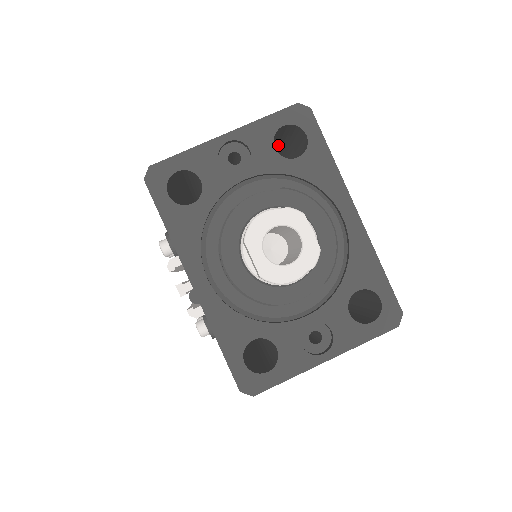
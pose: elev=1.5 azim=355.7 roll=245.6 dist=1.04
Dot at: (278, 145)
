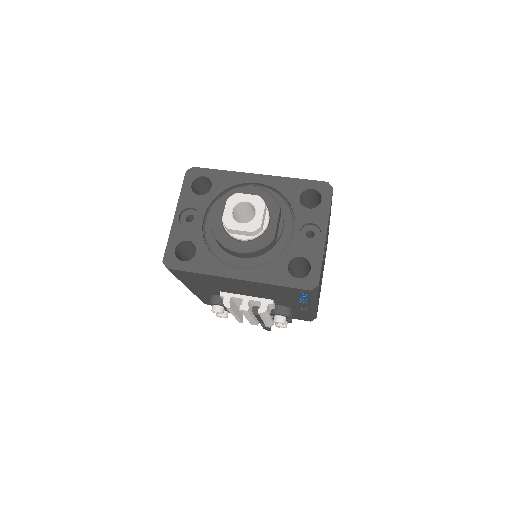
Dot at: occluded
